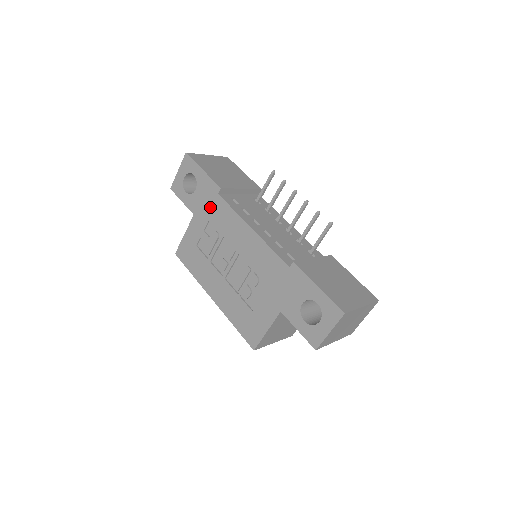
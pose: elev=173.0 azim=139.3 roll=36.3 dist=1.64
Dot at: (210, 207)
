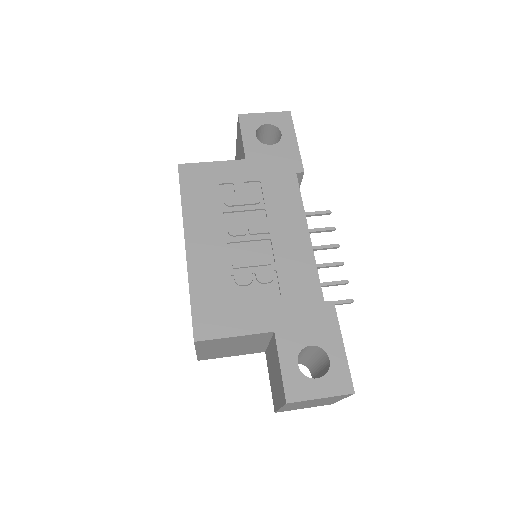
Dot at: (275, 173)
